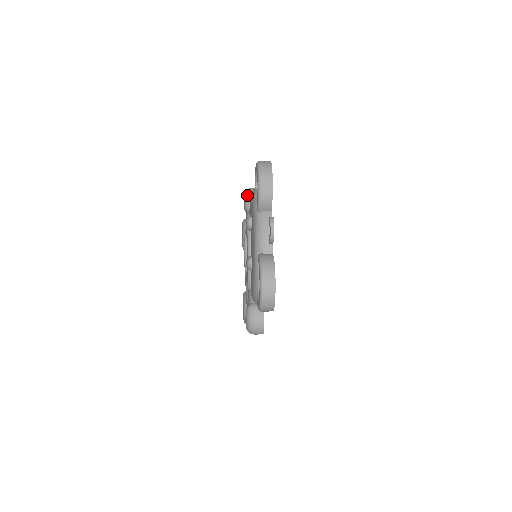
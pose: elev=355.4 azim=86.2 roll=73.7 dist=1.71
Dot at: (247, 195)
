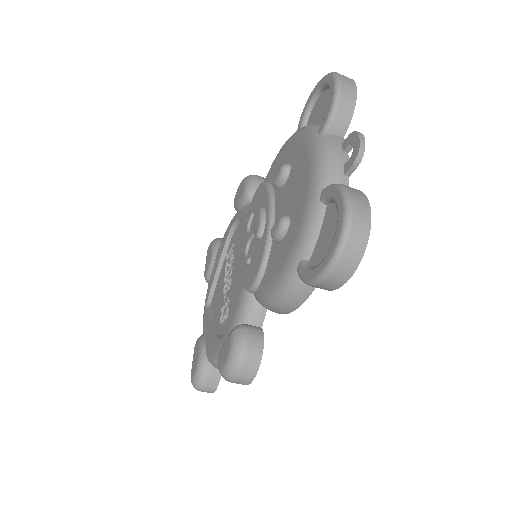
Dot at: (250, 178)
